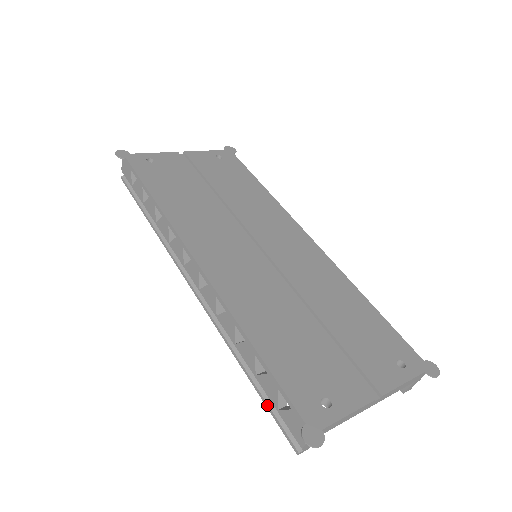
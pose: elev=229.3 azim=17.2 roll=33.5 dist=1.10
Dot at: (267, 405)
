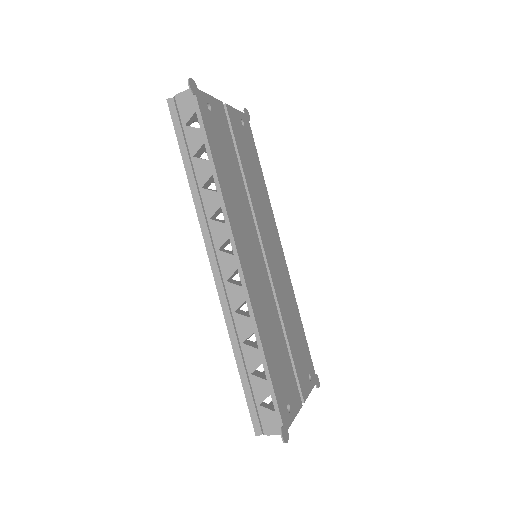
Dot at: (247, 396)
